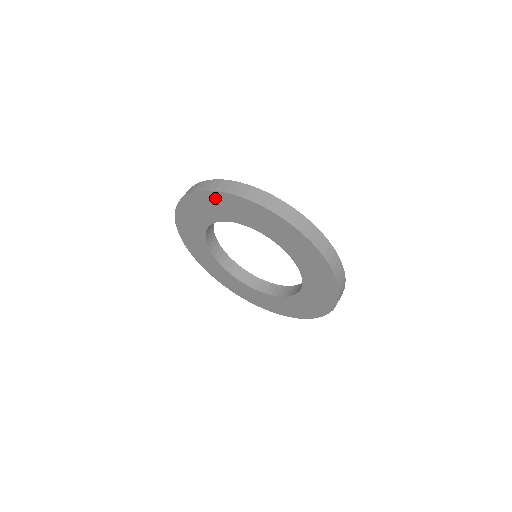
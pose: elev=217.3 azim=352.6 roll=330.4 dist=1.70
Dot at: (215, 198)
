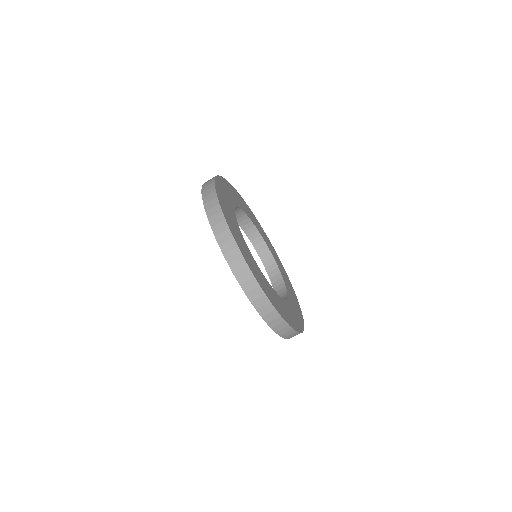
Dot at: occluded
